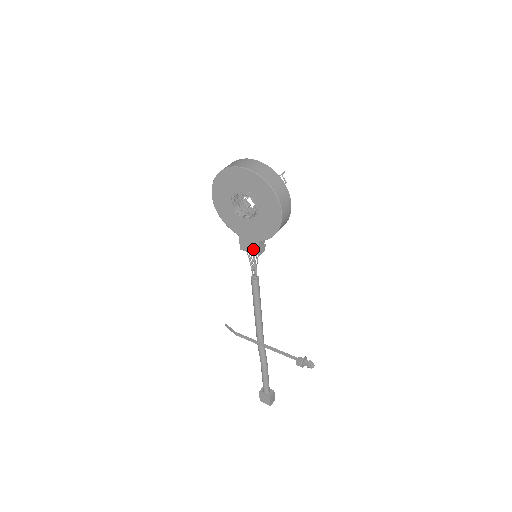
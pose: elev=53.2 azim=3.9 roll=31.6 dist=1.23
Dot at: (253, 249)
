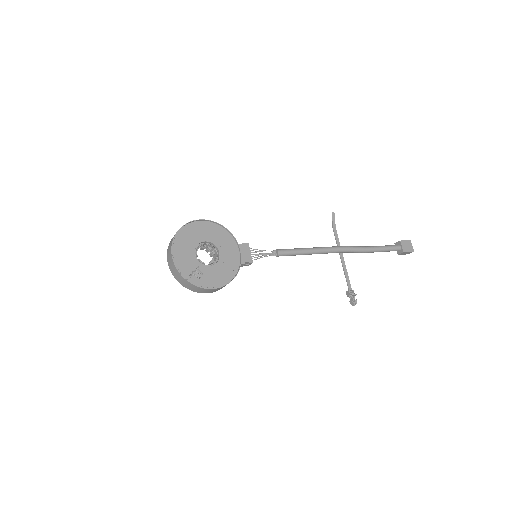
Dot at: occluded
